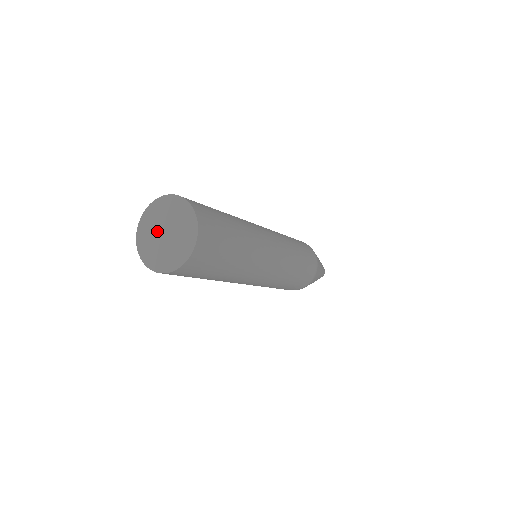
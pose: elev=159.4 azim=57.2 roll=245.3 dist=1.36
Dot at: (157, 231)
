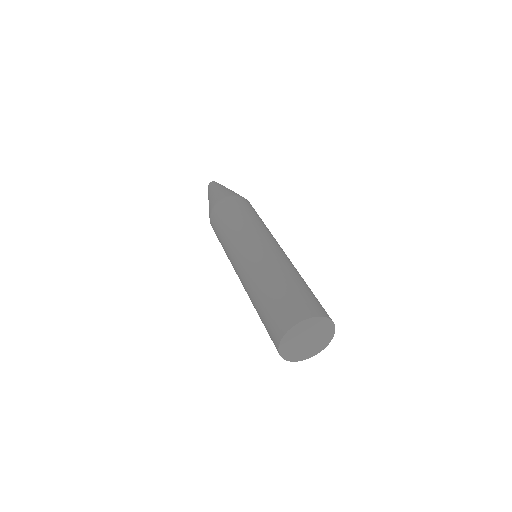
Dot at: (299, 343)
